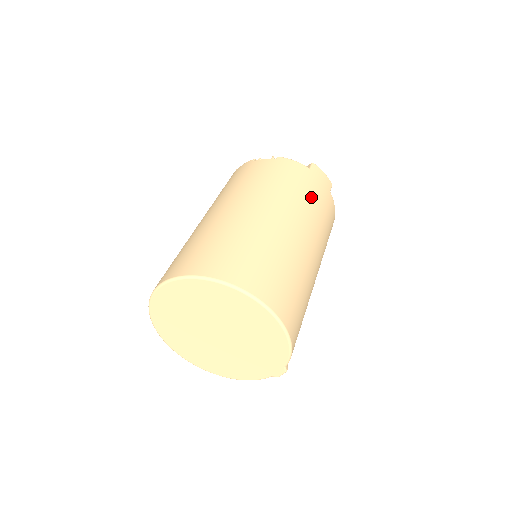
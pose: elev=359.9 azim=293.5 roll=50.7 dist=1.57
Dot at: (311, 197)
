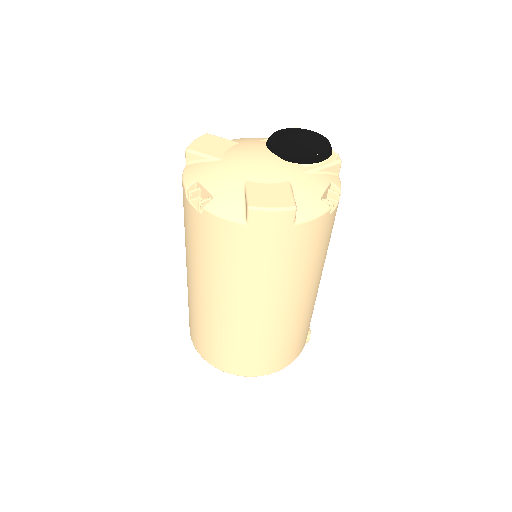
Dot at: (261, 267)
